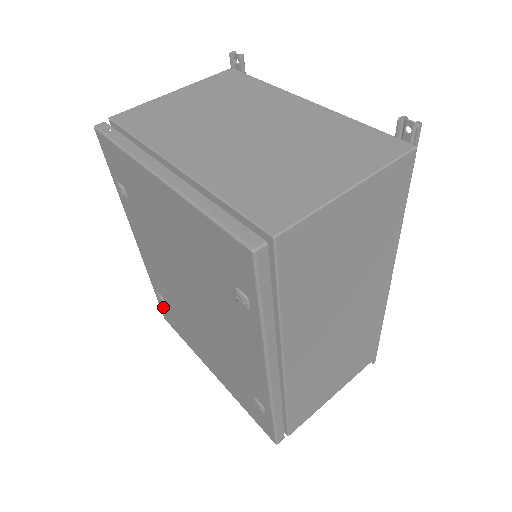
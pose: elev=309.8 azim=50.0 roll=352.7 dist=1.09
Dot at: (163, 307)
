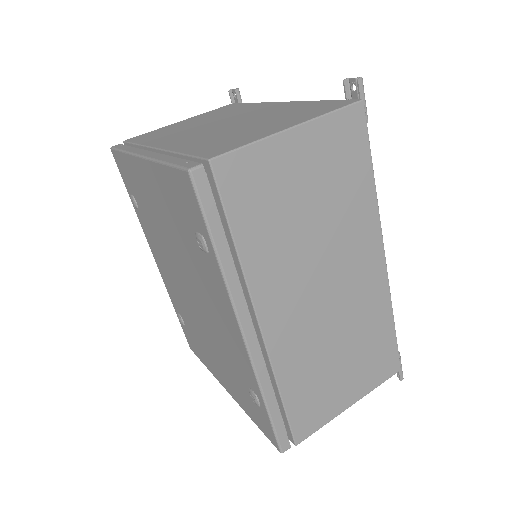
Dot at: (185, 331)
